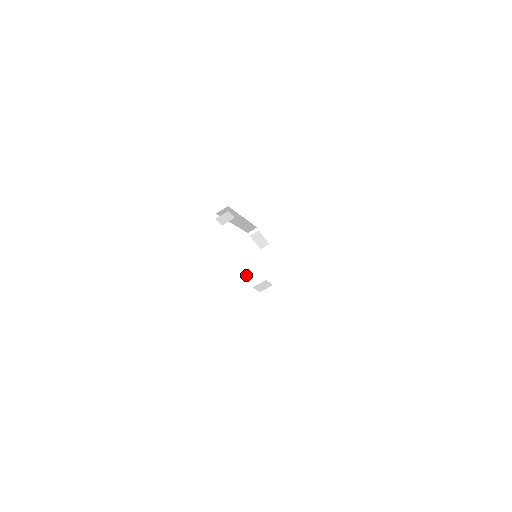
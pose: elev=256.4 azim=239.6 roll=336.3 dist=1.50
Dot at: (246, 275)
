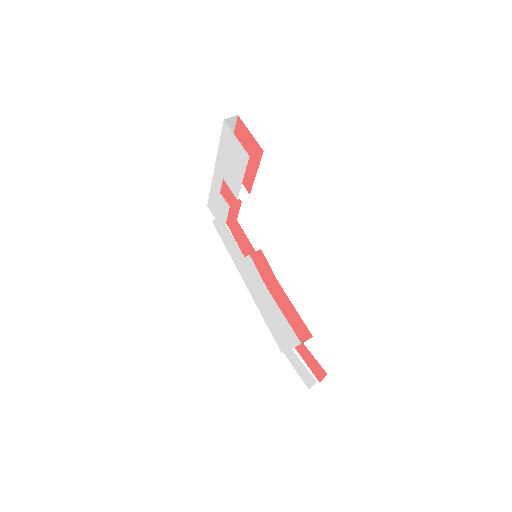
Dot at: occluded
